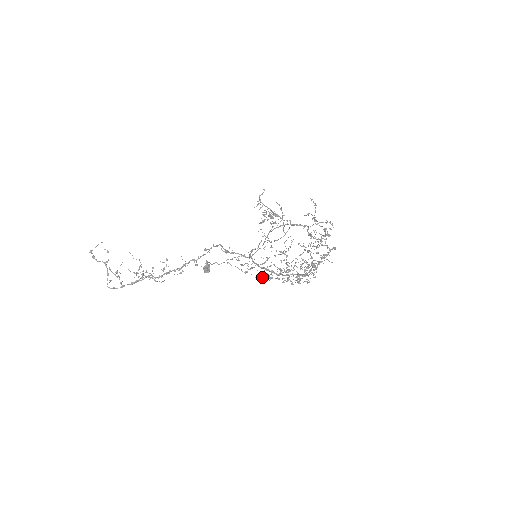
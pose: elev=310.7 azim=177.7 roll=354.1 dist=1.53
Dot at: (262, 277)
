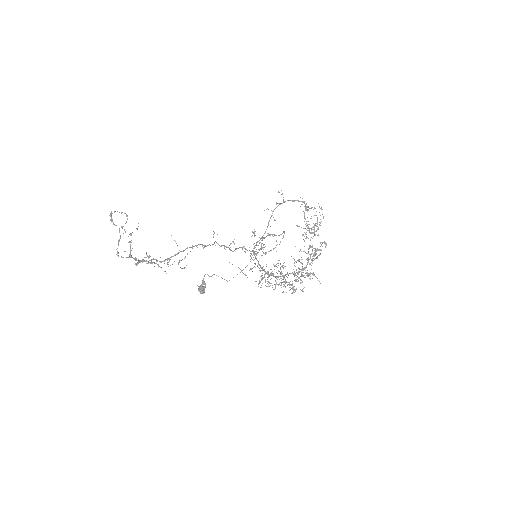
Dot at: (262, 275)
